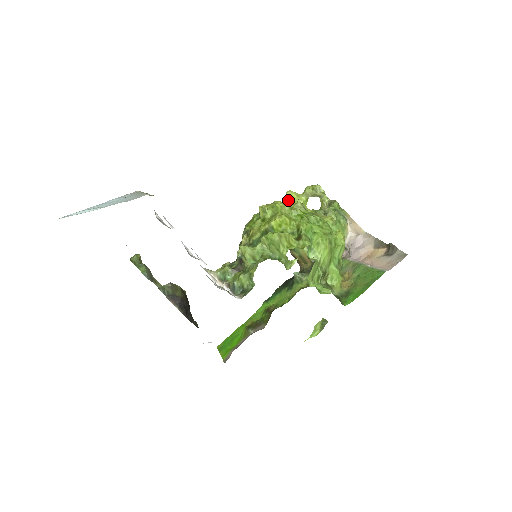
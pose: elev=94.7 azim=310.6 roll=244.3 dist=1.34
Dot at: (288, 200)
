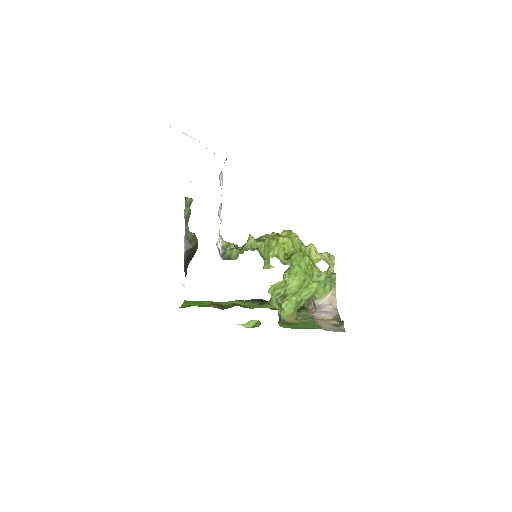
Dot at: occluded
